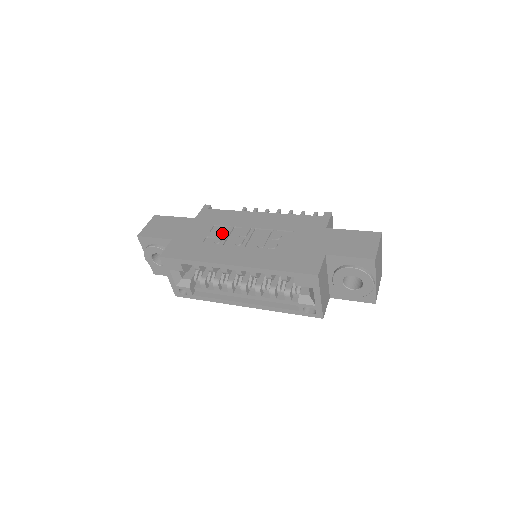
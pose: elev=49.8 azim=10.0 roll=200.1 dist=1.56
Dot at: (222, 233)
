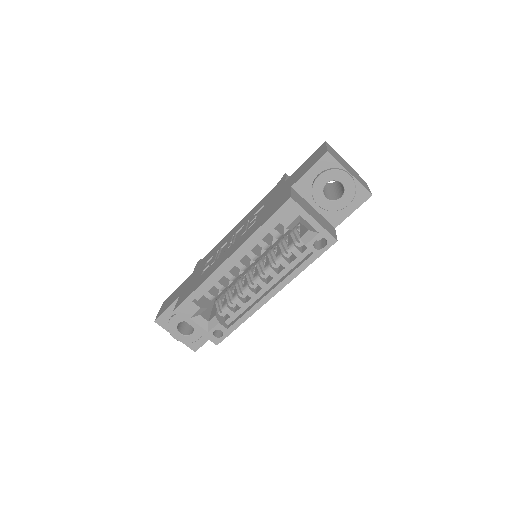
Dot at: (213, 258)
